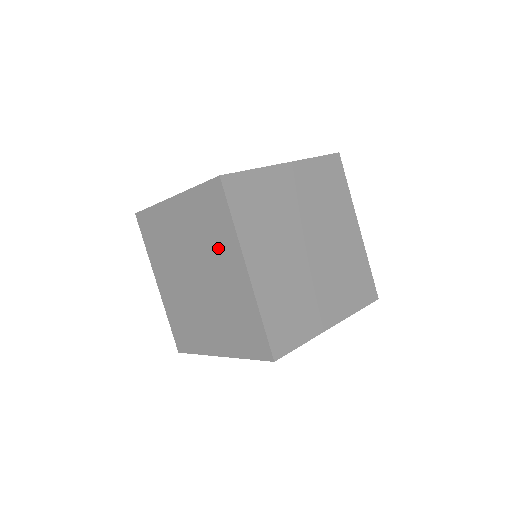
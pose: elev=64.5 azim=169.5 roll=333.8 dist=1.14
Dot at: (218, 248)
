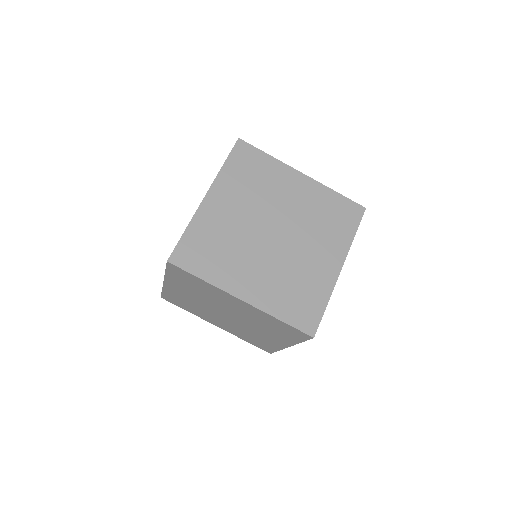
Dot at: (215, 296)
